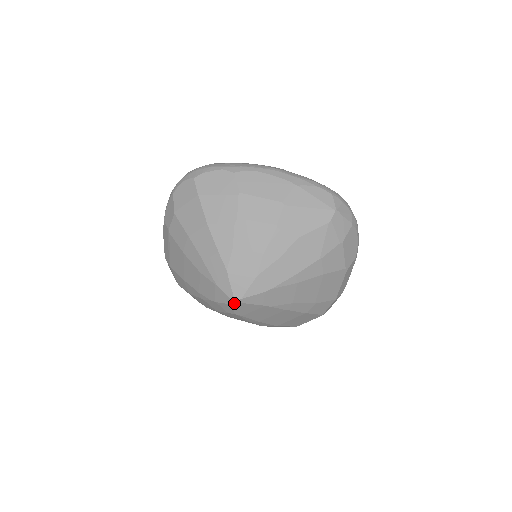
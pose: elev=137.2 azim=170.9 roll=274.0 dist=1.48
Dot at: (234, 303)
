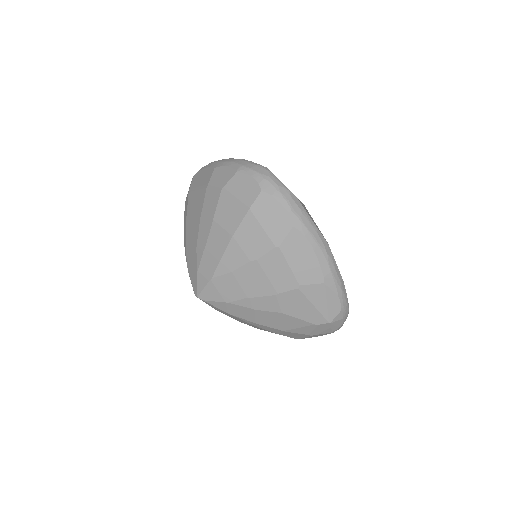
Dot at: (196, 296)
